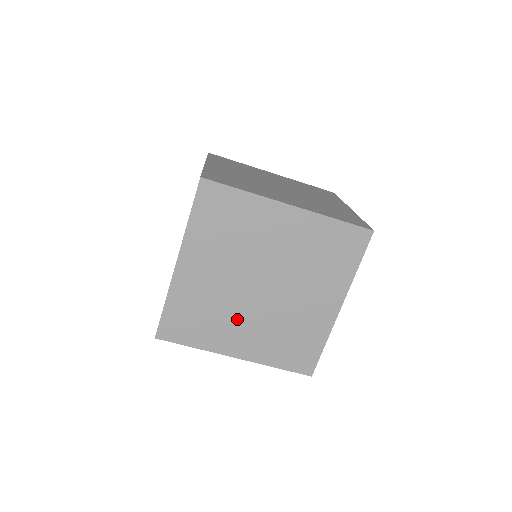
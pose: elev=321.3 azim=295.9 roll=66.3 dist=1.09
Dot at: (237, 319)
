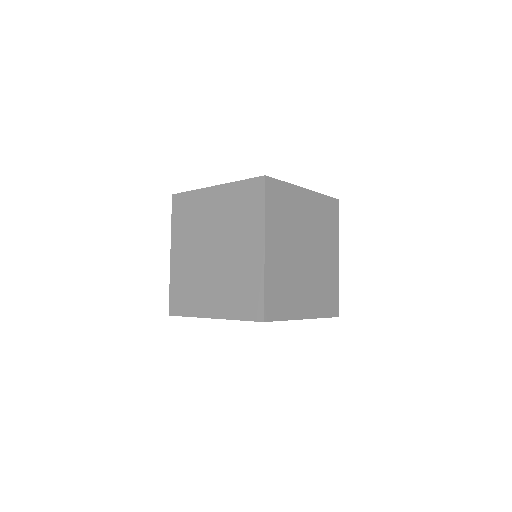
Dot at: (300, 285)
